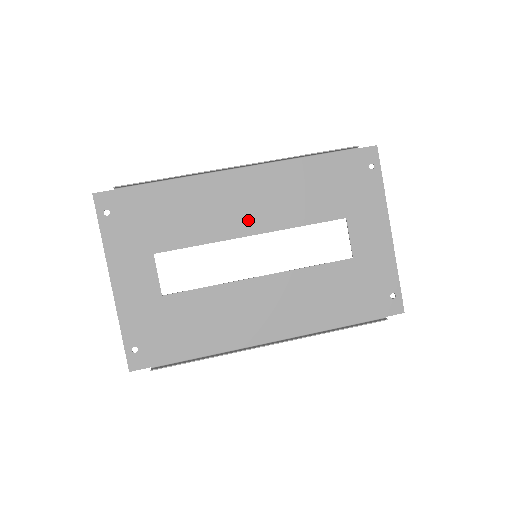
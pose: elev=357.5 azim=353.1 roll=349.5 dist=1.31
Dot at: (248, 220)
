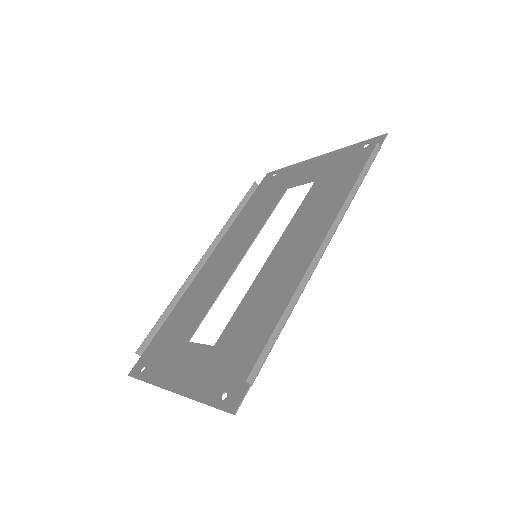
Dot at: (233, 259)
